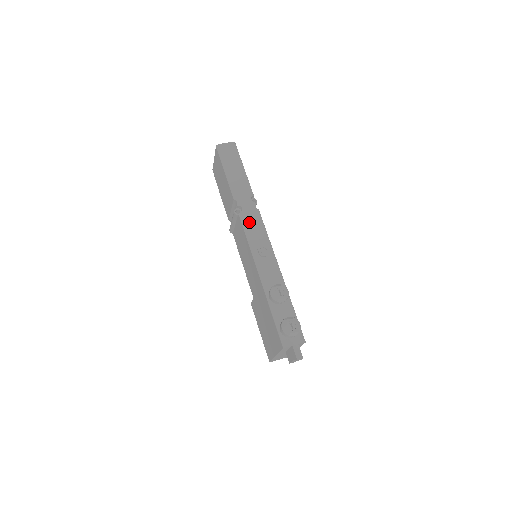
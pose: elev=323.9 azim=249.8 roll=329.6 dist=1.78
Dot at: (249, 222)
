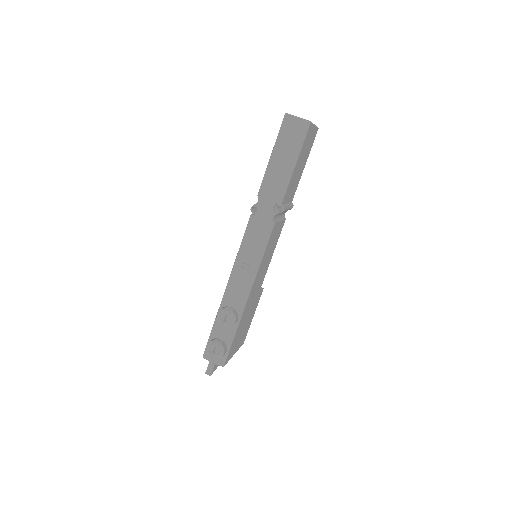
Dot at: (253, 231)
